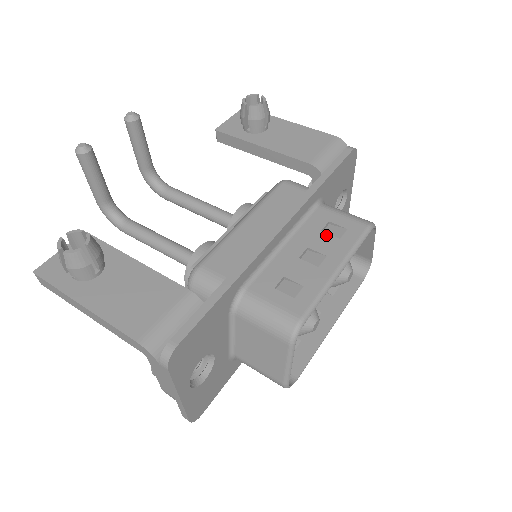
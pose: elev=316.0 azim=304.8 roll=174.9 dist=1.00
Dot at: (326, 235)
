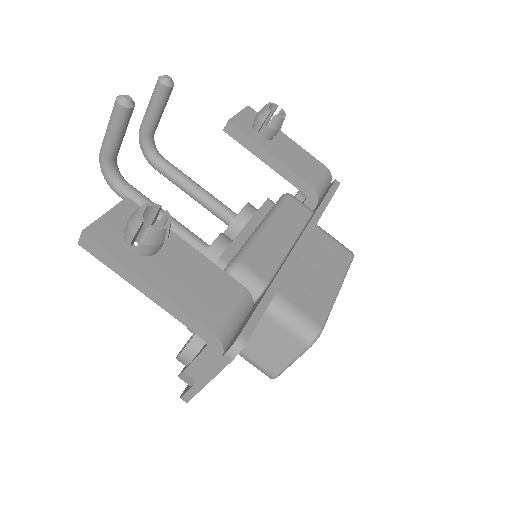
Dot at: (326, 256)
